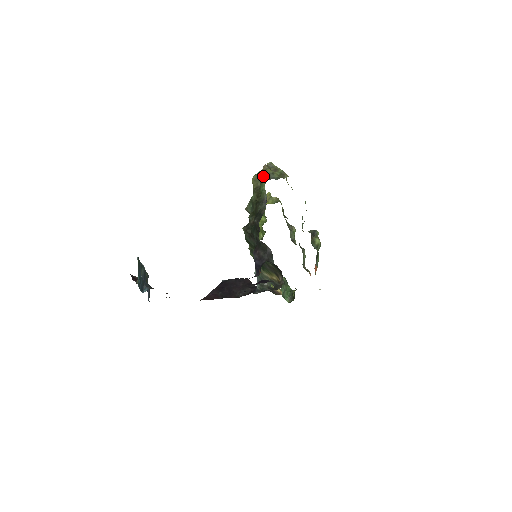
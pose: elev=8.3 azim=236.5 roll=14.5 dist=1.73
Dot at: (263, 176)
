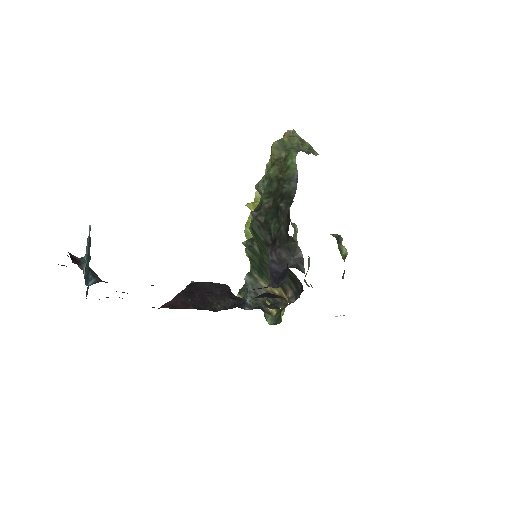
Dot at: (290, 145)
